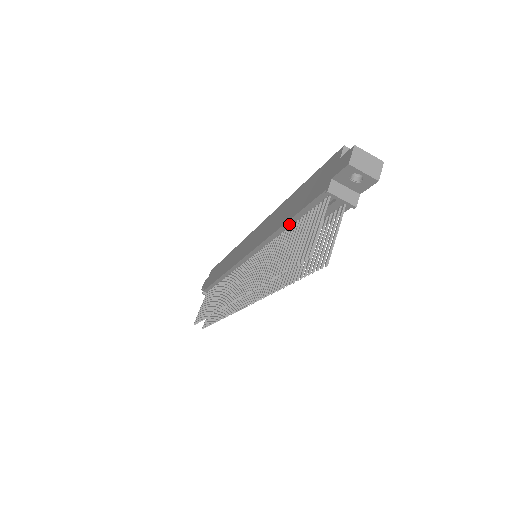
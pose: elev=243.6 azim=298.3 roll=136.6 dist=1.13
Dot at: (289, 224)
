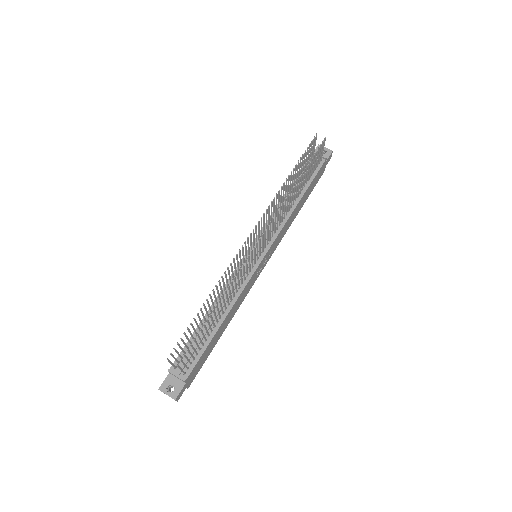
Dot at: occluded
